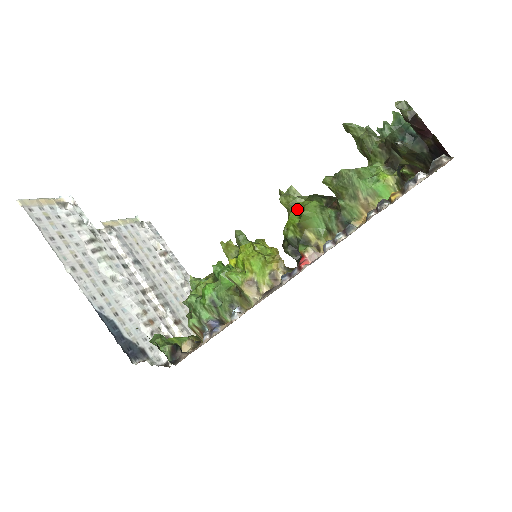
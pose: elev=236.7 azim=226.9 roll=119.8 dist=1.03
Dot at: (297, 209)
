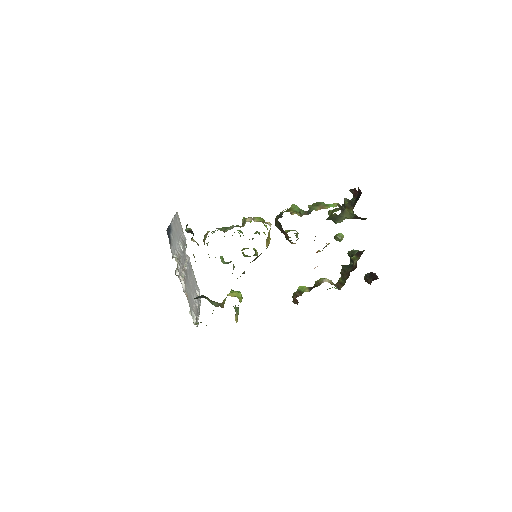
Dot at: occluded
